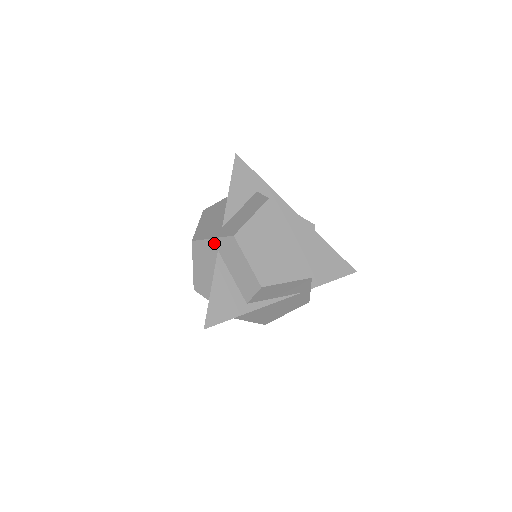
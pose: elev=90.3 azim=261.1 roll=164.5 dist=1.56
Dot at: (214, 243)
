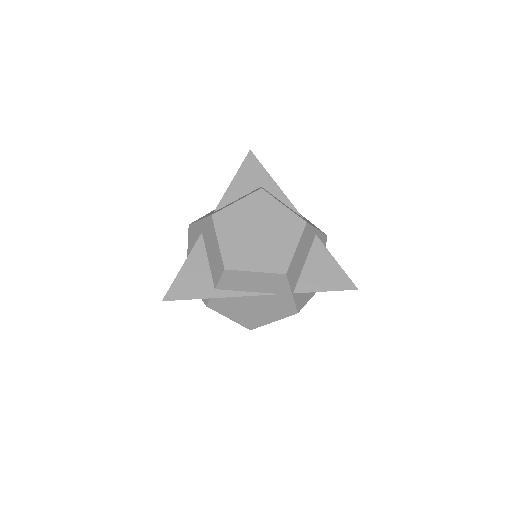
Dot at: (200, 225)
